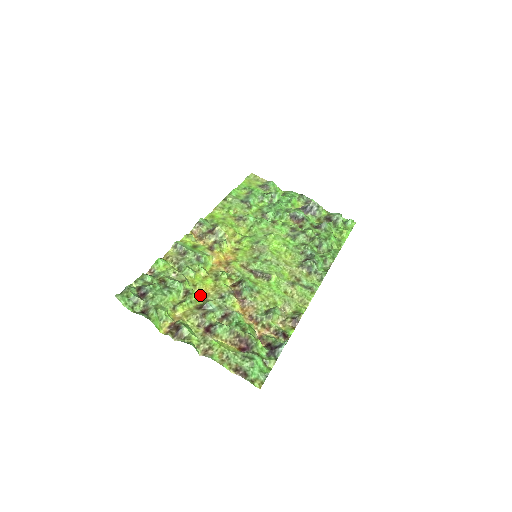
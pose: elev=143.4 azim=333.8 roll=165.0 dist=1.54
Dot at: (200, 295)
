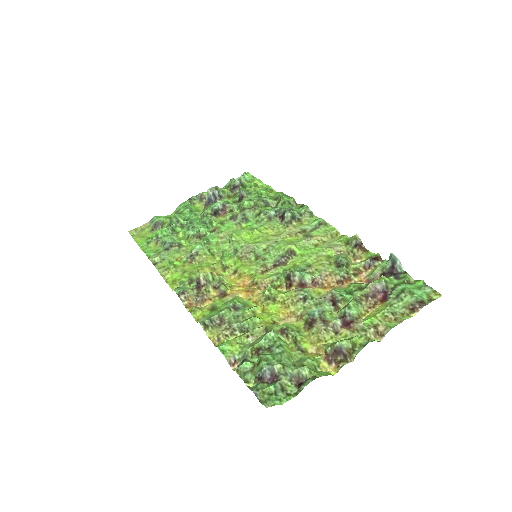
Dot at: (289, 322)
